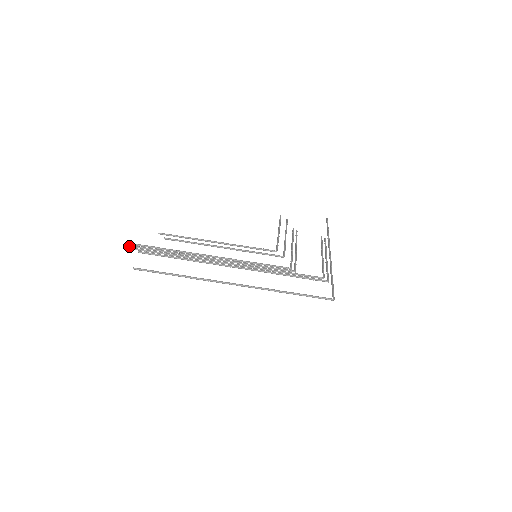
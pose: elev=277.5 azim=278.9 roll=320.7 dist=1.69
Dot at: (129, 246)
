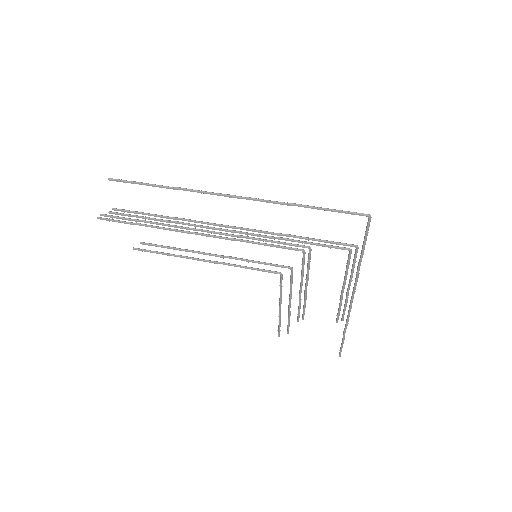
Dot at: (101, 214)
